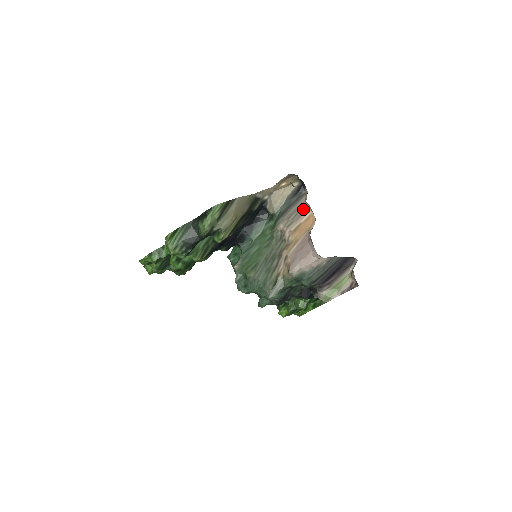
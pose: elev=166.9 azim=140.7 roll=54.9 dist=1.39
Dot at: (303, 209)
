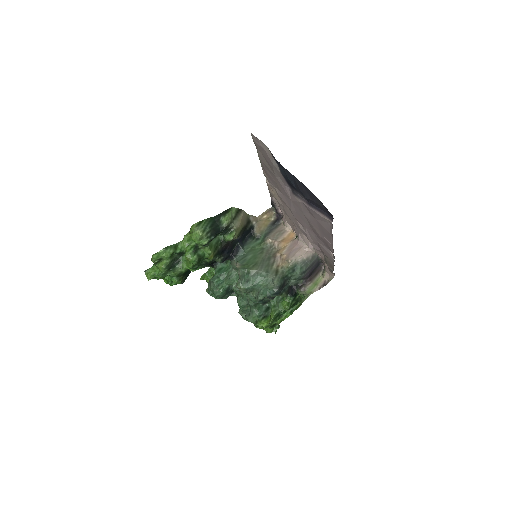
Dot at: (283, 230)
